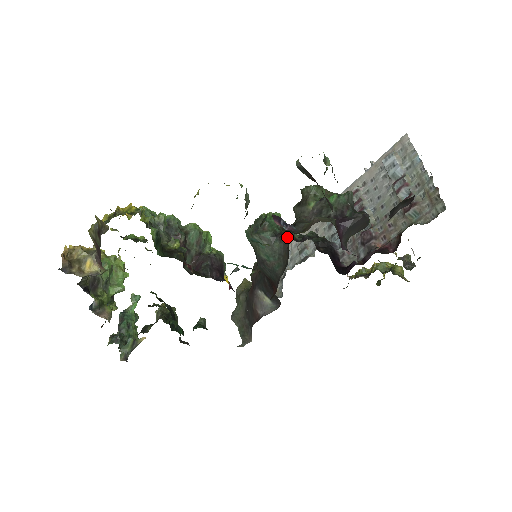
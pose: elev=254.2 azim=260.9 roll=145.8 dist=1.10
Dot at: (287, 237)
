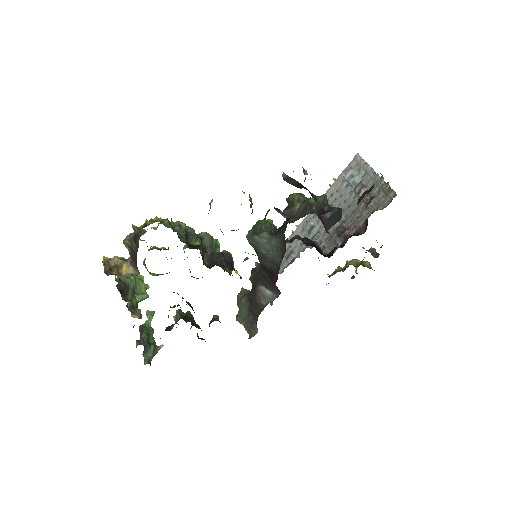
Dot at: (281, 233)
